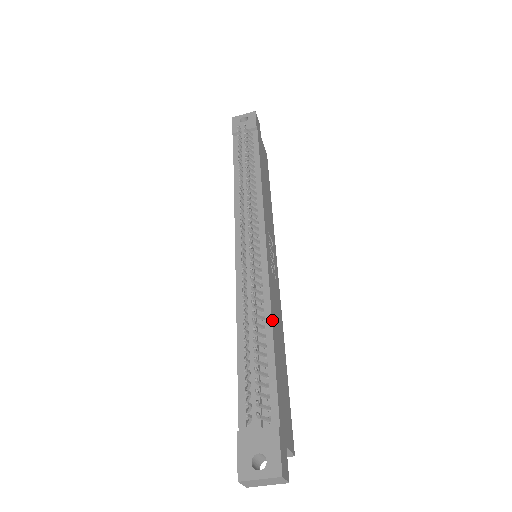
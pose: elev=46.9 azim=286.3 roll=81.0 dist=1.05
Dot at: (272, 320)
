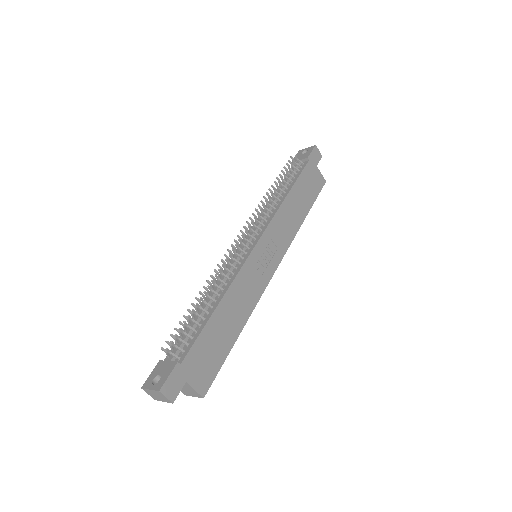
Dot at: (224, 298)
